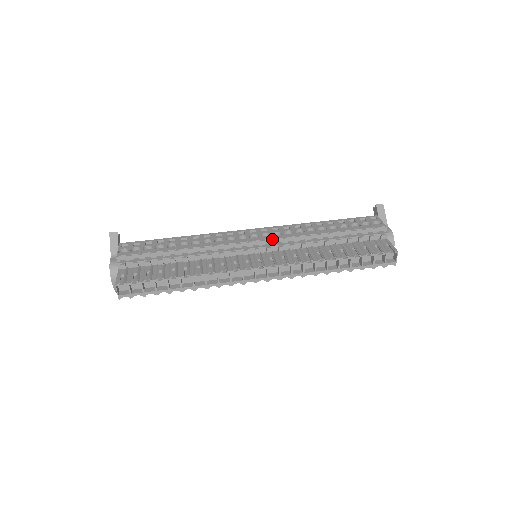
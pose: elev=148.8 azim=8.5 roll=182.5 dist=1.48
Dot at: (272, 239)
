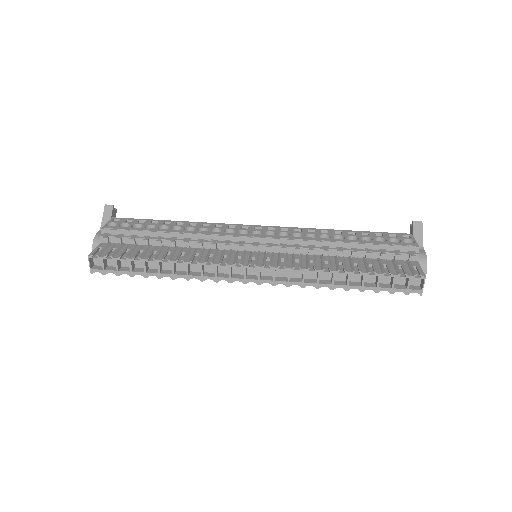
Dot at: (275, 238)
